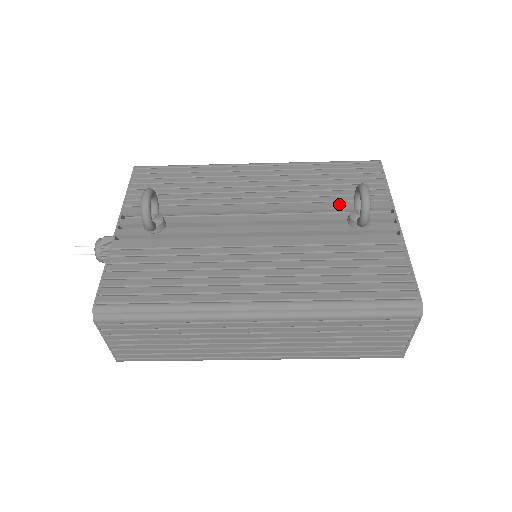
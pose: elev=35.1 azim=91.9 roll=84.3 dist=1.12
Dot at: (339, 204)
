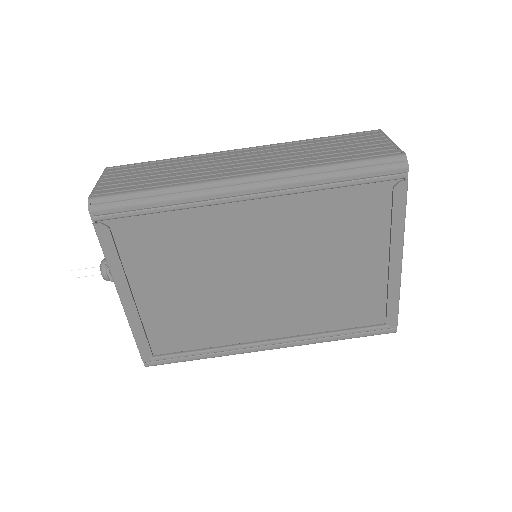
Dot at: occluded
